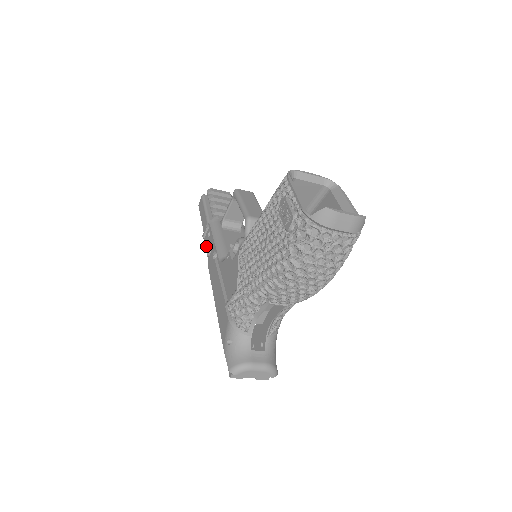
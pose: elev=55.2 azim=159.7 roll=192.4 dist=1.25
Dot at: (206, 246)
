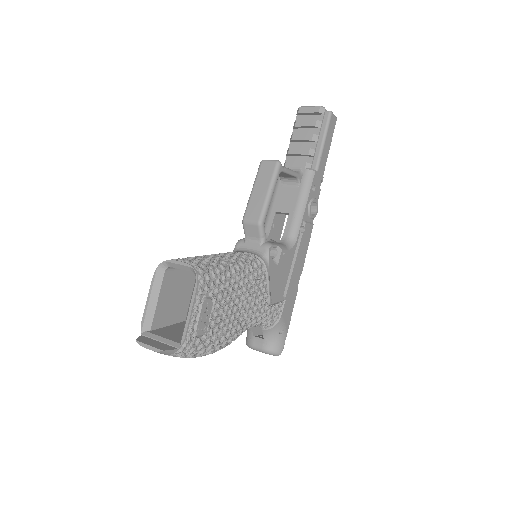
Dot at: occluded
